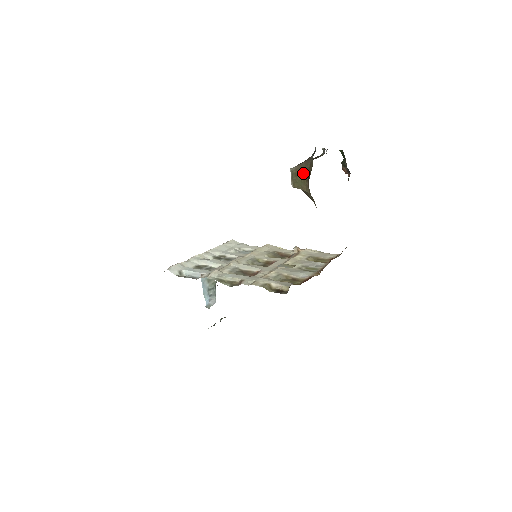
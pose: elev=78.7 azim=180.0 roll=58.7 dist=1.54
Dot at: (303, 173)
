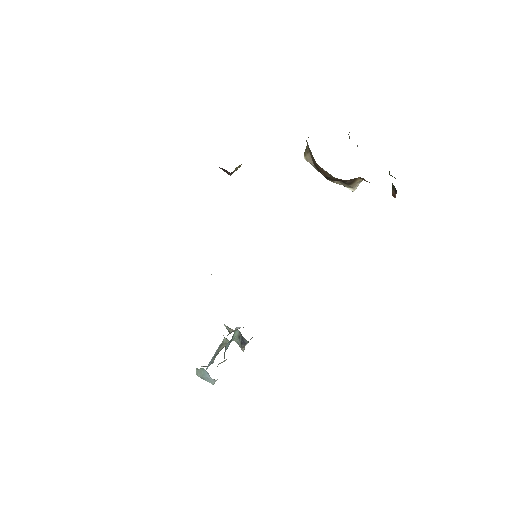
Dot at: occluded
